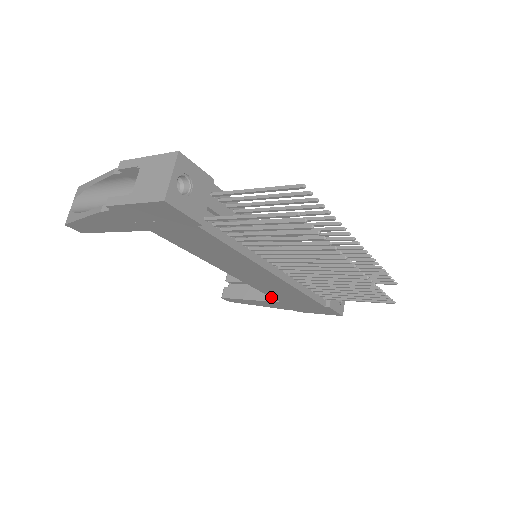
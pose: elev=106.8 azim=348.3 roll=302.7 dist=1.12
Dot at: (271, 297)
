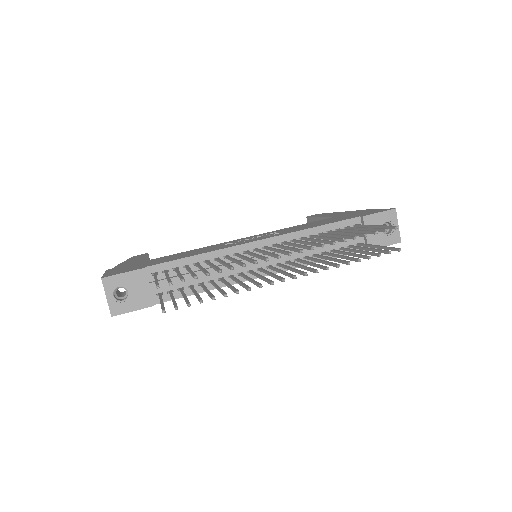
Dot at: occluded
